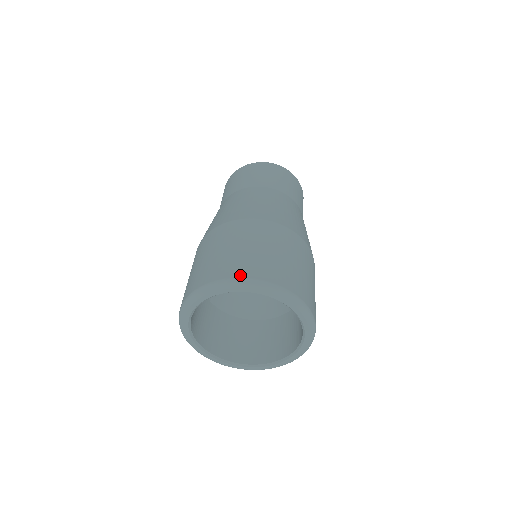
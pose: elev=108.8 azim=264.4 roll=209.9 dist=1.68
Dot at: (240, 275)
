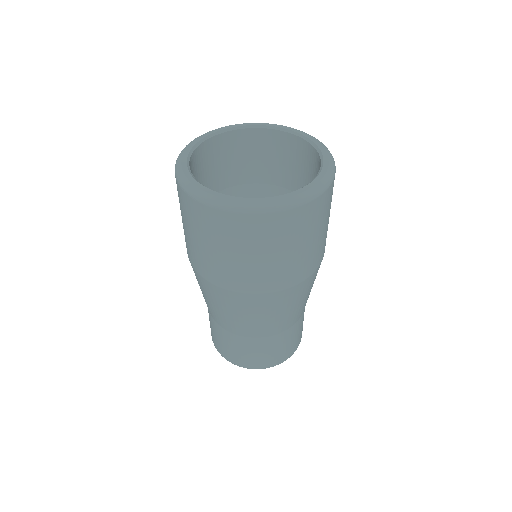
Dot at: occluded
